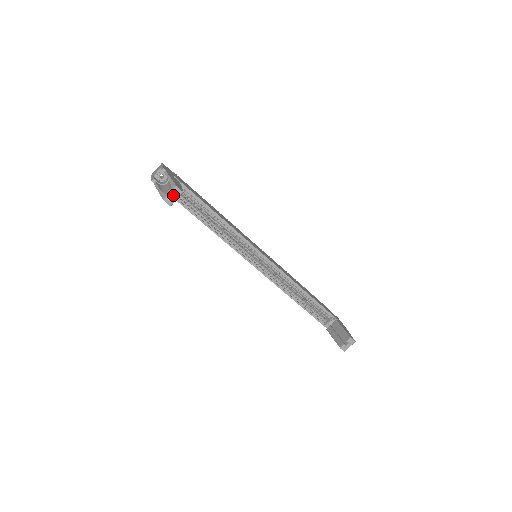
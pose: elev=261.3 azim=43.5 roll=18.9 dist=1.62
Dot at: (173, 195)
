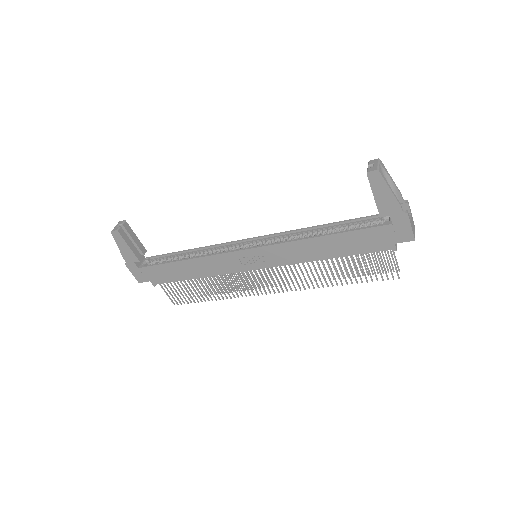
Dot at: (118, 226)
